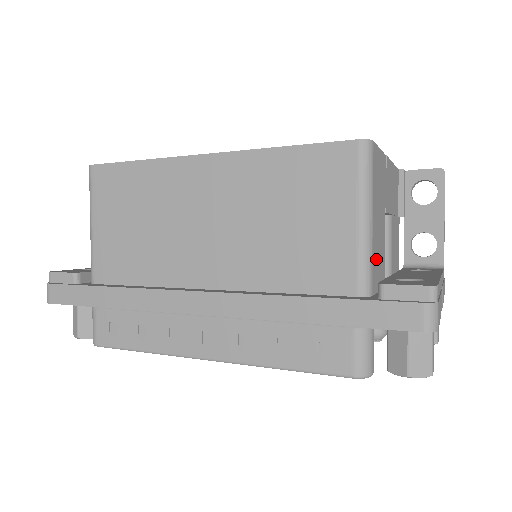
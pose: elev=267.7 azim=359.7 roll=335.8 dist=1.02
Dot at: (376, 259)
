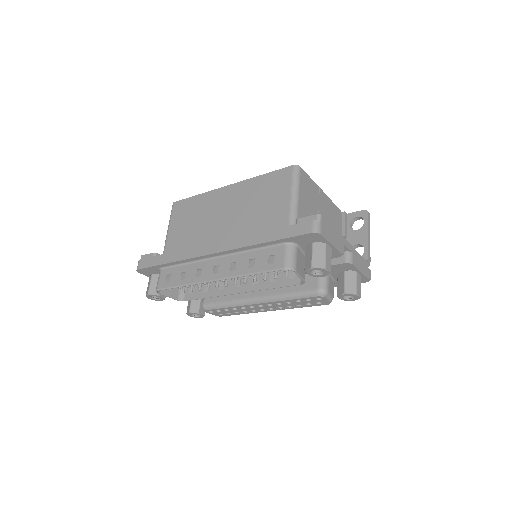
Dot at: occluded
